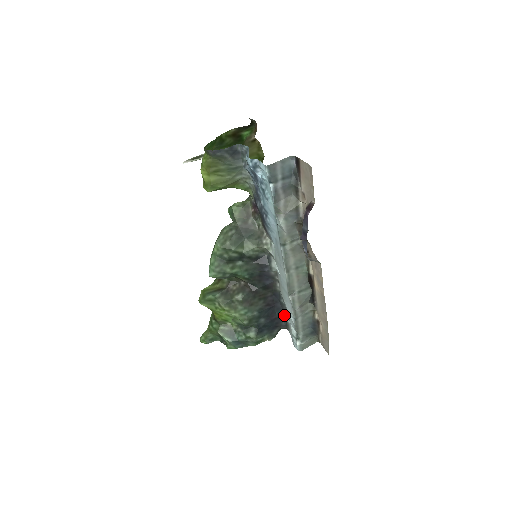
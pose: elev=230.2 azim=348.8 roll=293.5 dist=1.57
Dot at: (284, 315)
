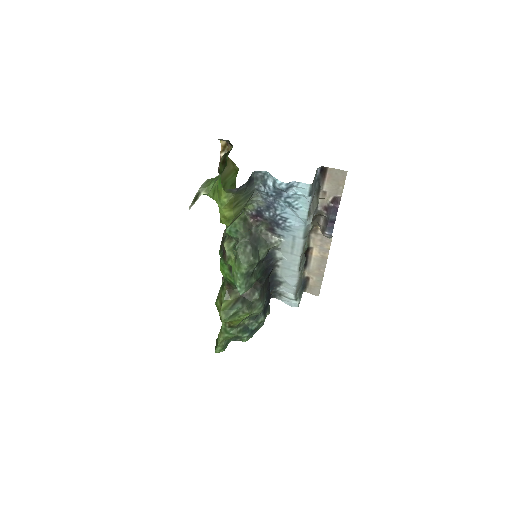
Dot at: (276, 288)
